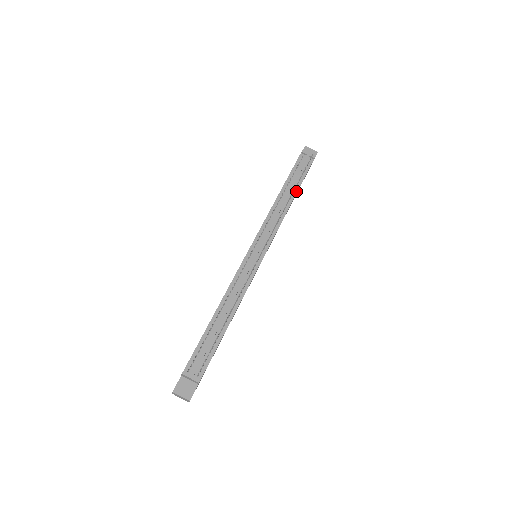
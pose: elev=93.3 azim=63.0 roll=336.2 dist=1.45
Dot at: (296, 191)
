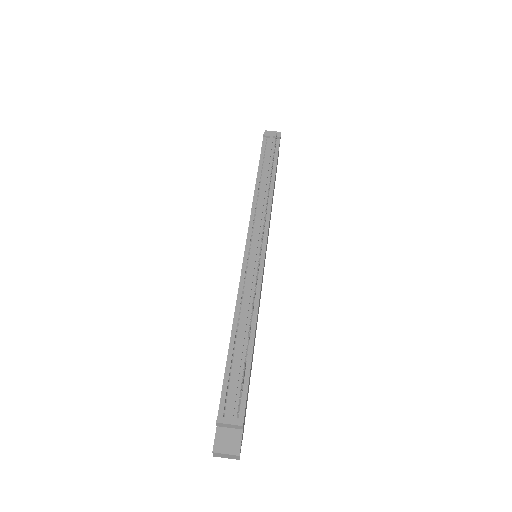
Dot at: (274, 174)
